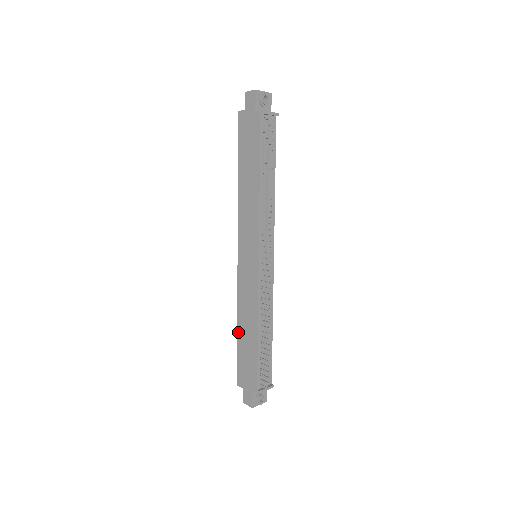
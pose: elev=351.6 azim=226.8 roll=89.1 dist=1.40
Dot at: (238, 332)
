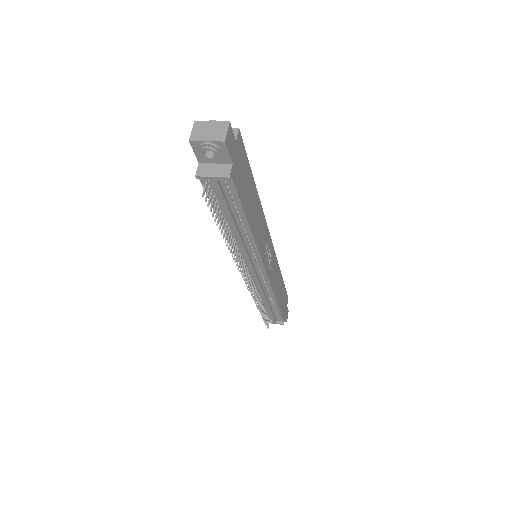
Dot at: occluded
